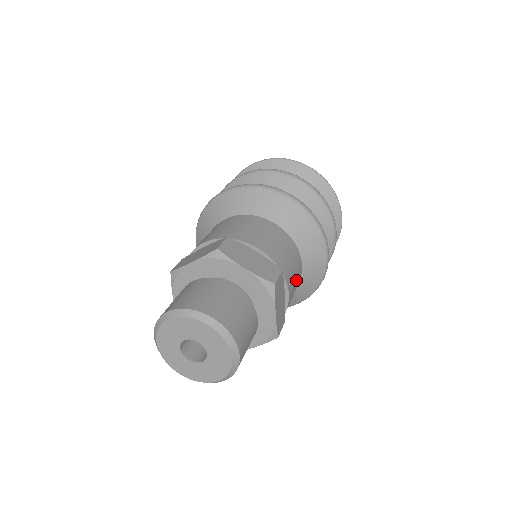
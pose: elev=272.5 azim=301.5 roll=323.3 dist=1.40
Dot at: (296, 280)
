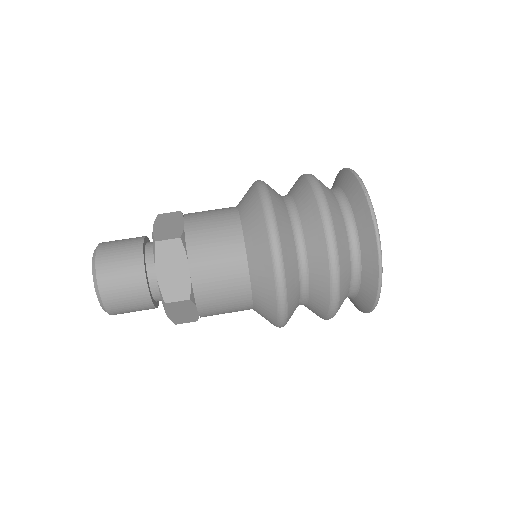
Dot at: (229, 309)
